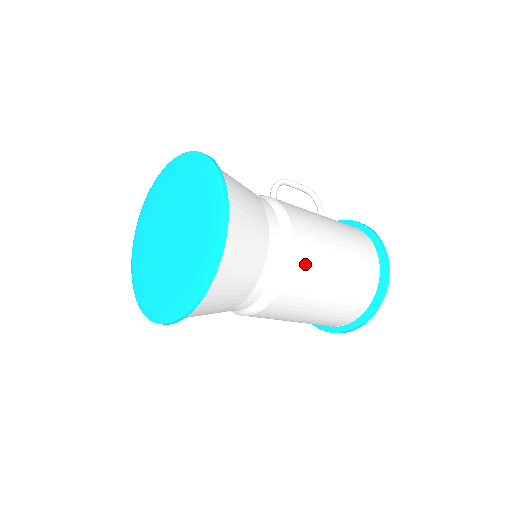
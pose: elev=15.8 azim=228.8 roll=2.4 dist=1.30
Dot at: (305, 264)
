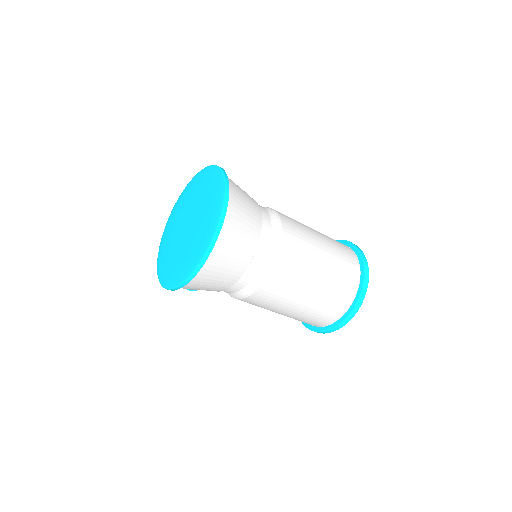
Dot at: (293, 230)
